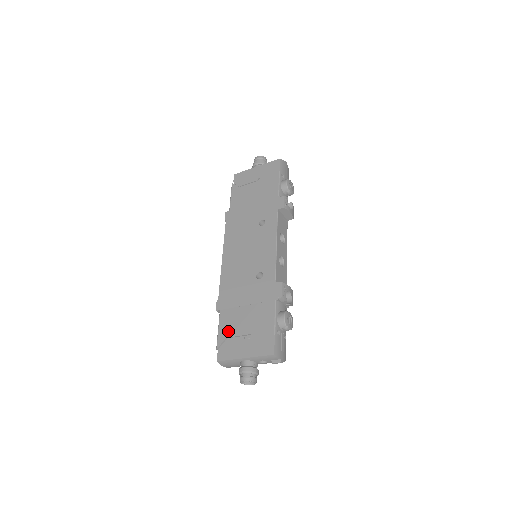
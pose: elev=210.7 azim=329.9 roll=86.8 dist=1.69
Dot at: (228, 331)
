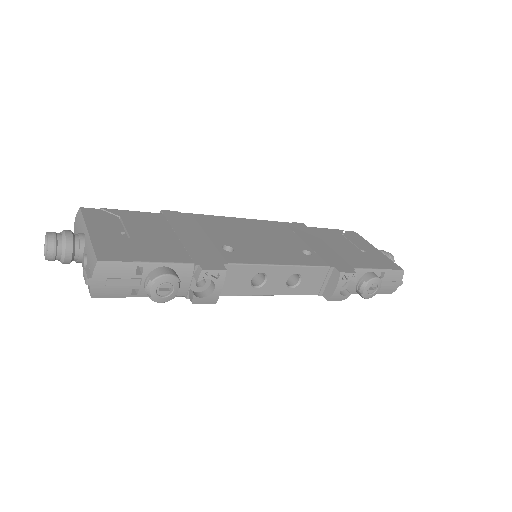
Dot at: (132, 218)
